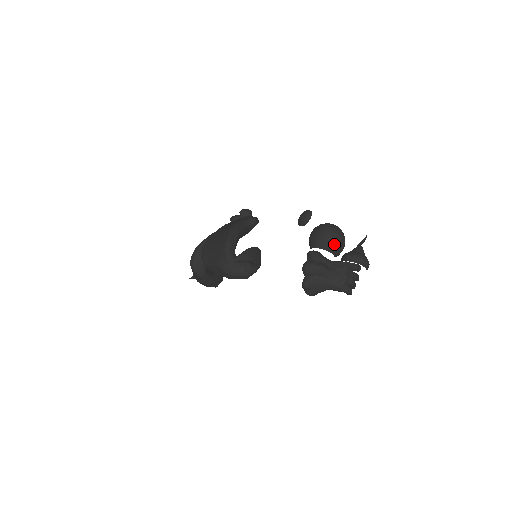
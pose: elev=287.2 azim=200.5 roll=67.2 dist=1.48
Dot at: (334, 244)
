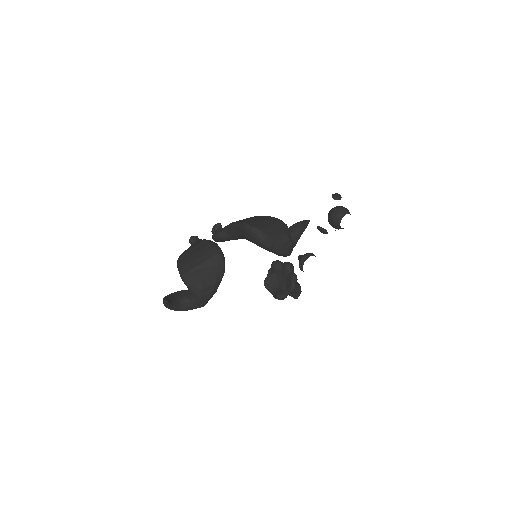
Dot at: occluded
